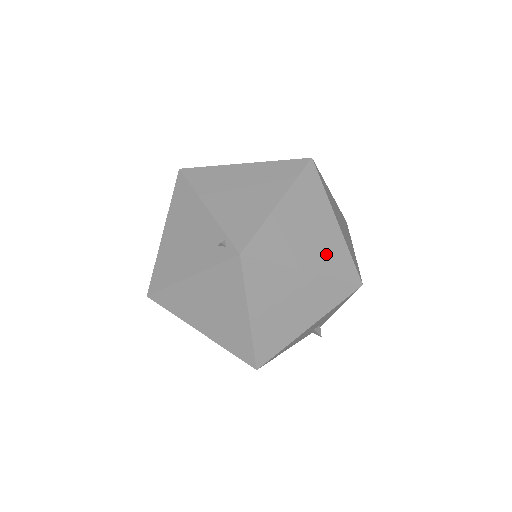
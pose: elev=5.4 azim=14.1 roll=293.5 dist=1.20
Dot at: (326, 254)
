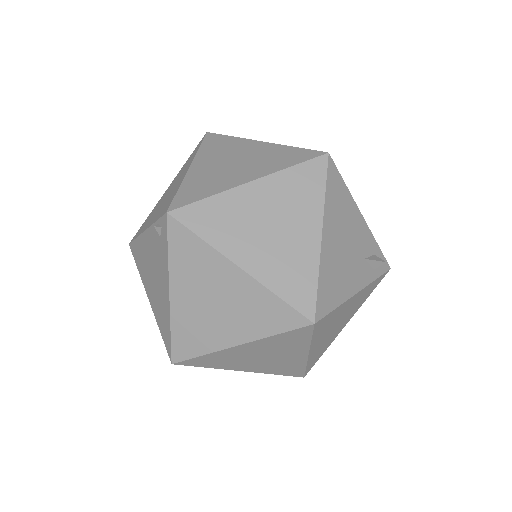
Dot at: (266, 162)
